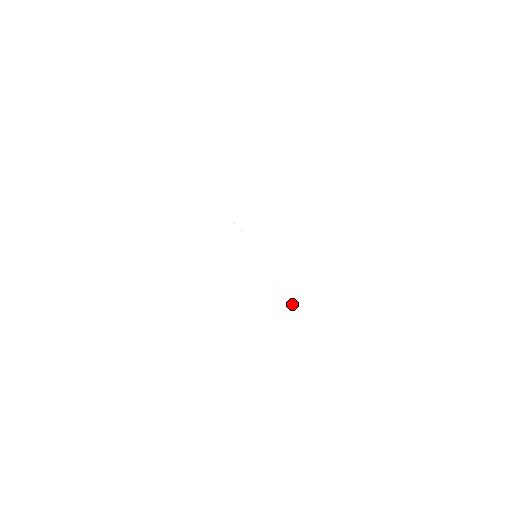
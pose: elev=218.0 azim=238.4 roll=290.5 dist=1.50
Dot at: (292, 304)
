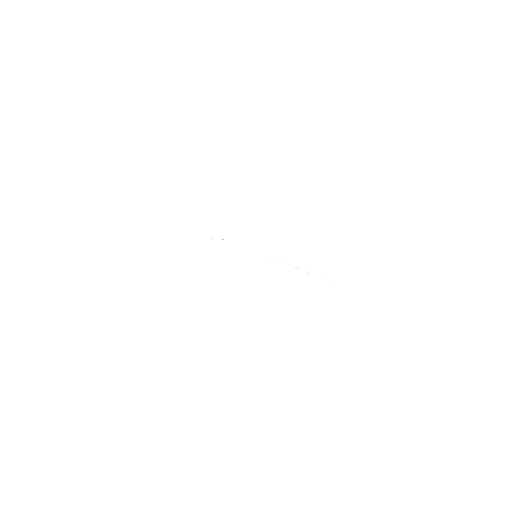
Dot at: (317, 276)
